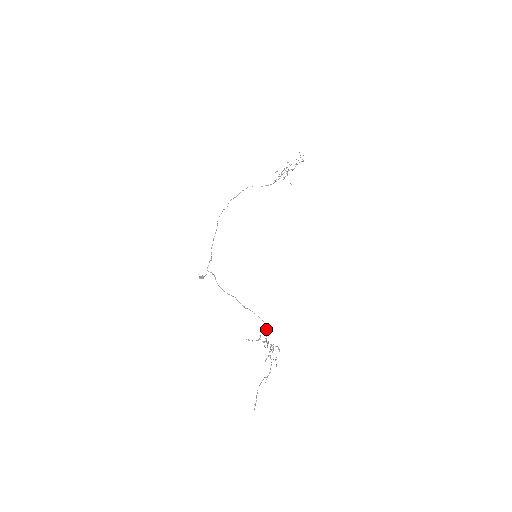
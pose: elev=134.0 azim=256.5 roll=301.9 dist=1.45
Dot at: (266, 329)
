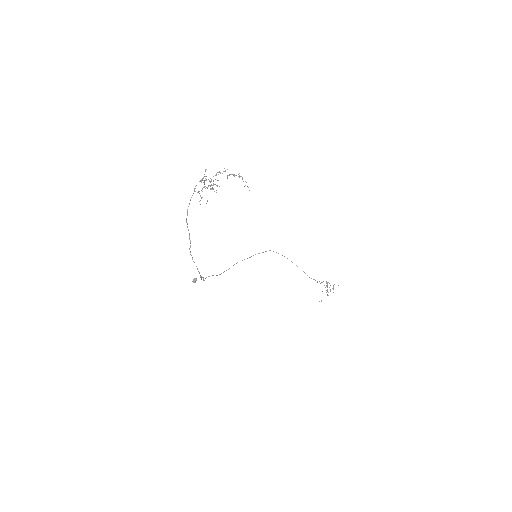
Dot at: occluded
